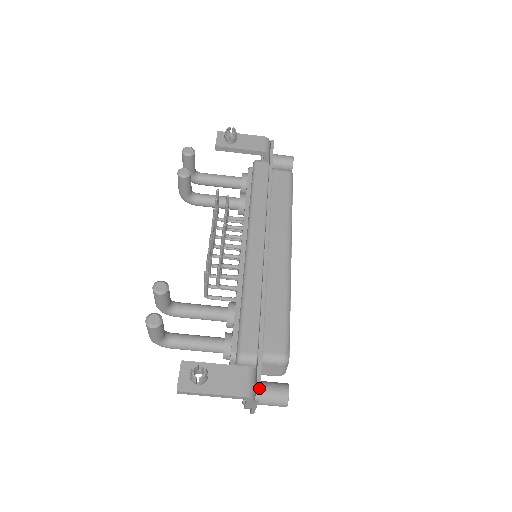
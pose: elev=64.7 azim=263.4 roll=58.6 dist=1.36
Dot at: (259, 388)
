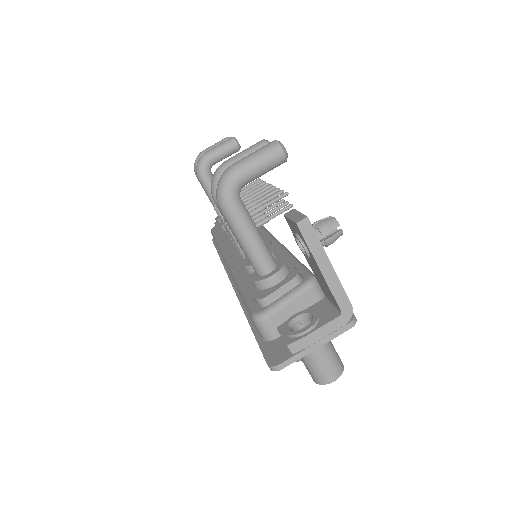
Dot at: (354, 315)
